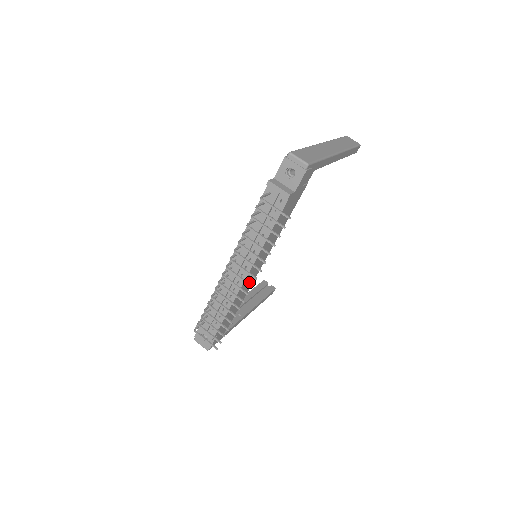
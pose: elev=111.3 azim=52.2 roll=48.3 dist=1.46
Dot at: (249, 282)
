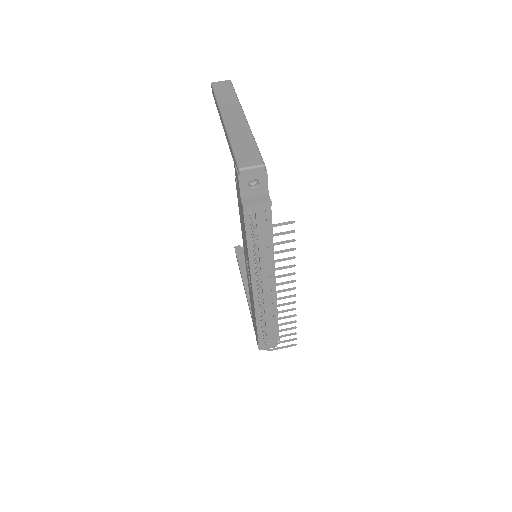
Dot at: occluded
